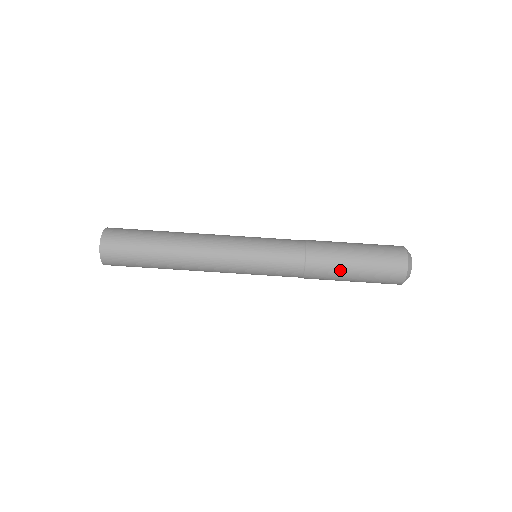
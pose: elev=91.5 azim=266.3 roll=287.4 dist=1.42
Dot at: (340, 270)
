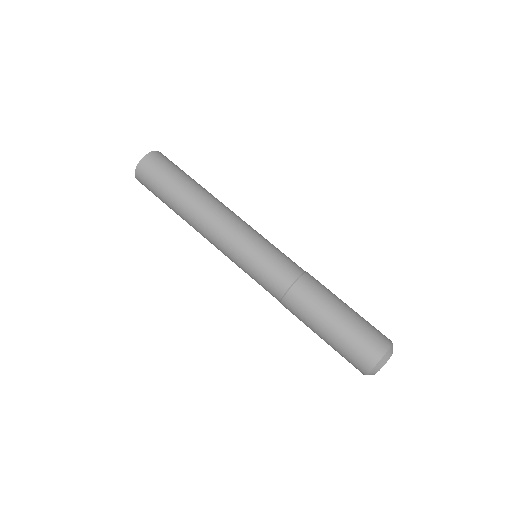
Dot at: (326, 305)
